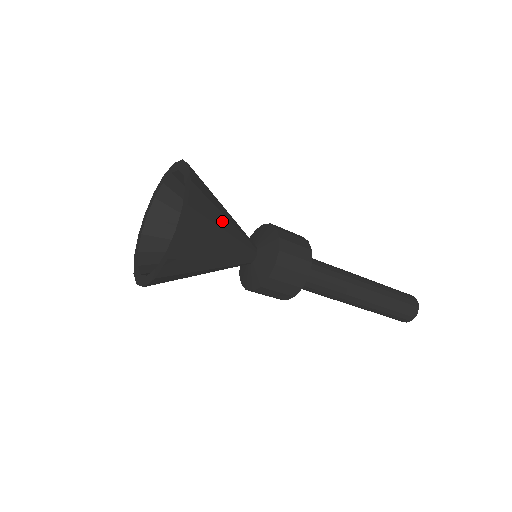
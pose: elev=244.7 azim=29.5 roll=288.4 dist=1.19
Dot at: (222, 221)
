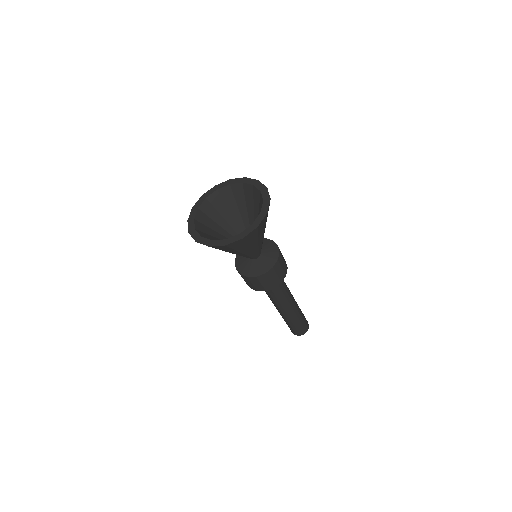
Dot at: occluded
